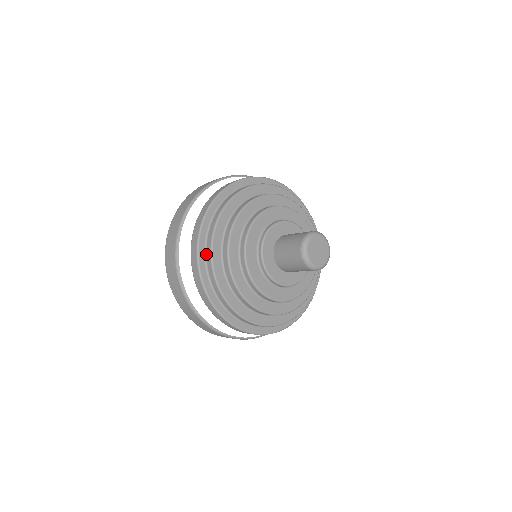
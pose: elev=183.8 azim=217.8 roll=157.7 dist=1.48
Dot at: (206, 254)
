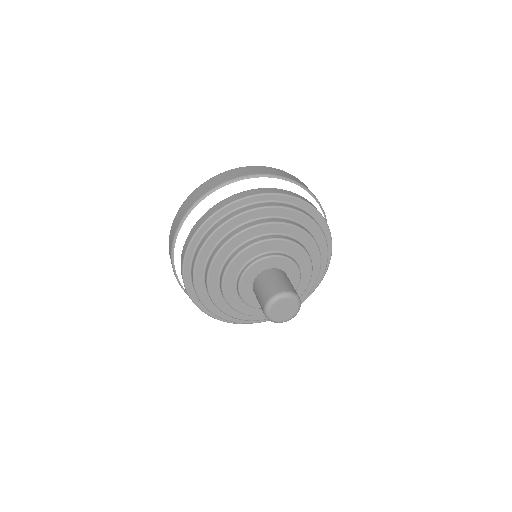
Dot at: (210, 229)
